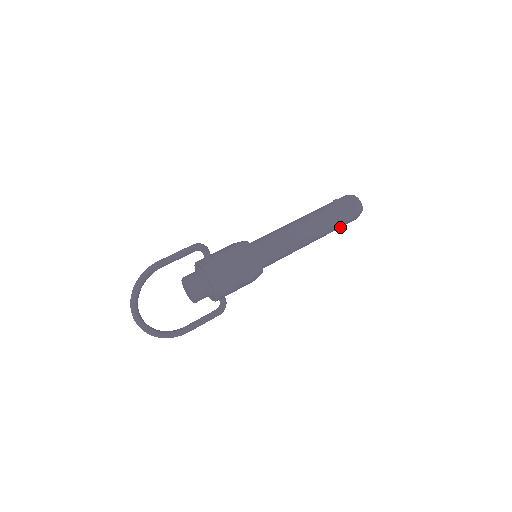
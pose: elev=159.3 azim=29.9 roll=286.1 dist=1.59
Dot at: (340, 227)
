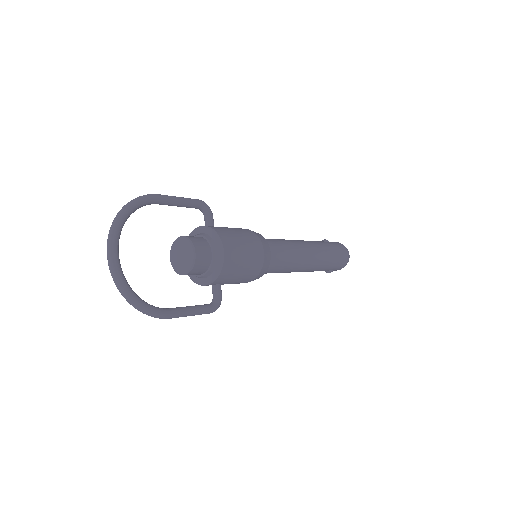
Dot at: (332, 266)
